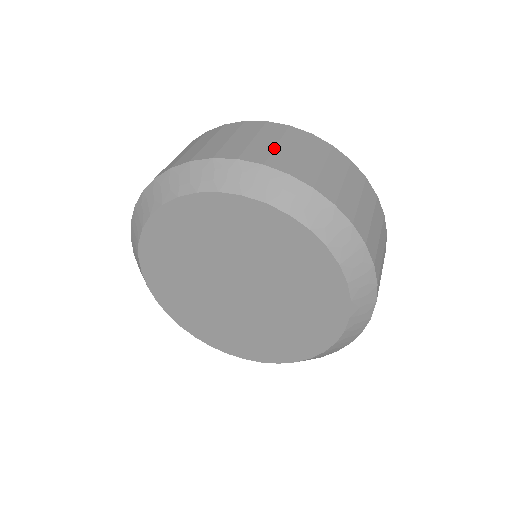
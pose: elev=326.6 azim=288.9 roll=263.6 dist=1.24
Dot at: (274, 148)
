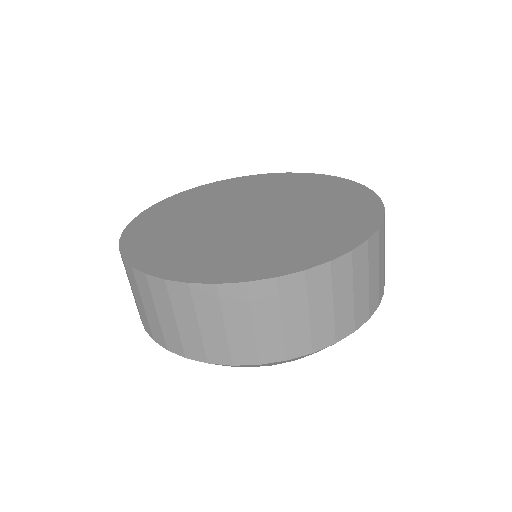
Dot at: (310, 324)
